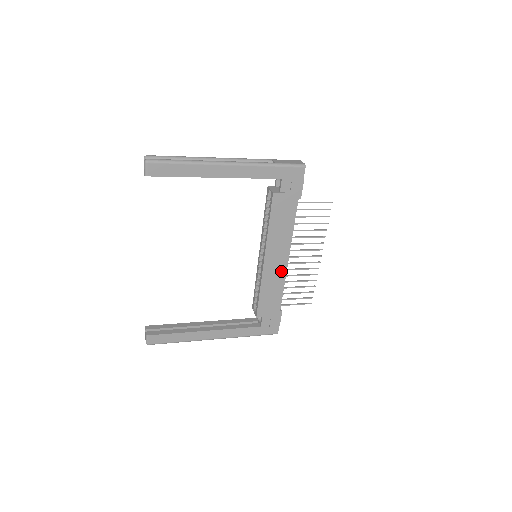
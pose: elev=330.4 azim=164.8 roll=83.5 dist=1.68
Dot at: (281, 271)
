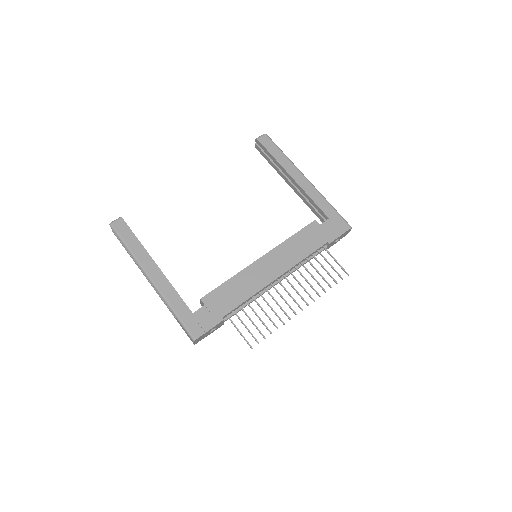
Dot at: (262, 281)
